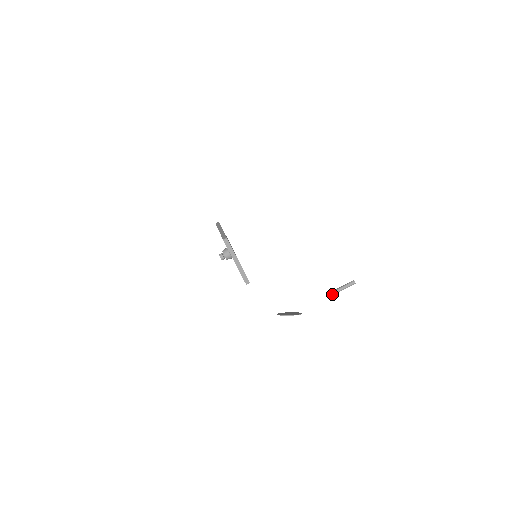
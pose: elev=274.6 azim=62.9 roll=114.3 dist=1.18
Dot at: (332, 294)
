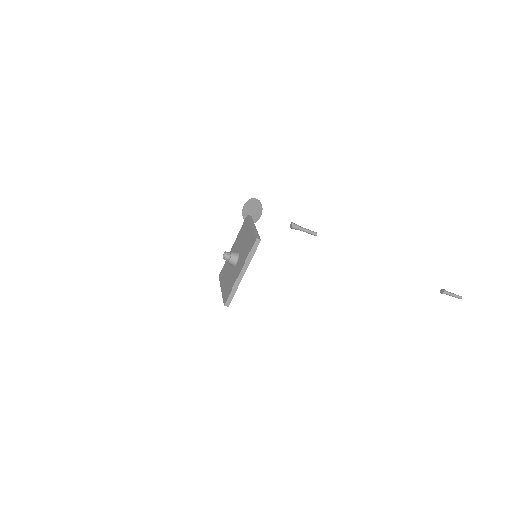
Dot at: occluded
